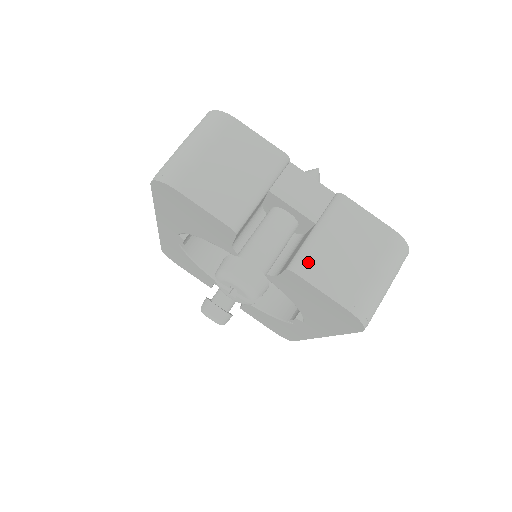
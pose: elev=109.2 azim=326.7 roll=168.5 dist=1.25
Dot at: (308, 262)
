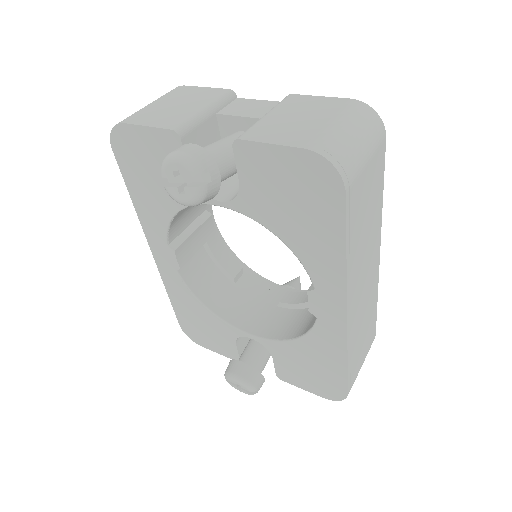
Dot at: (254, 131)
